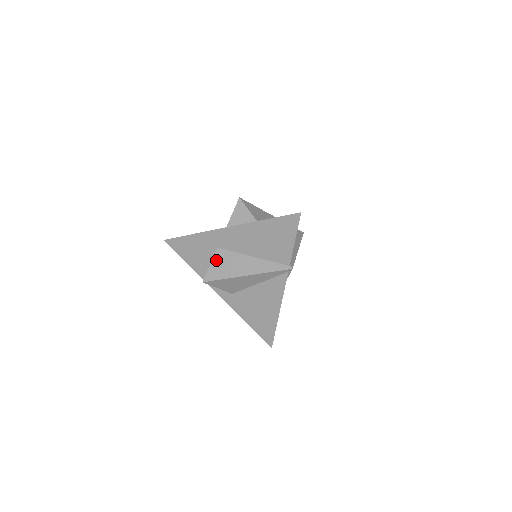
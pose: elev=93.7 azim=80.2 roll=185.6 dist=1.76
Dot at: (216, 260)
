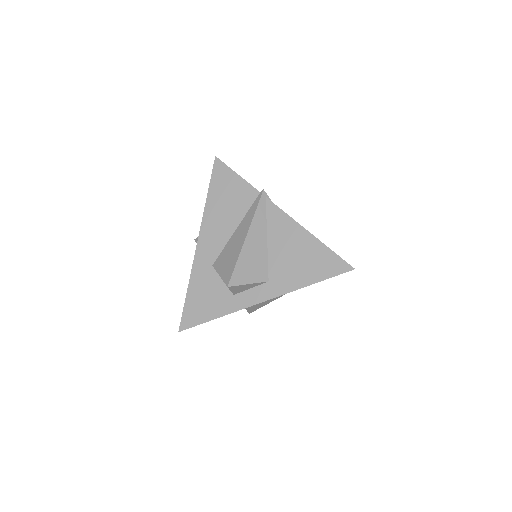
Dot at: (220, 268)
